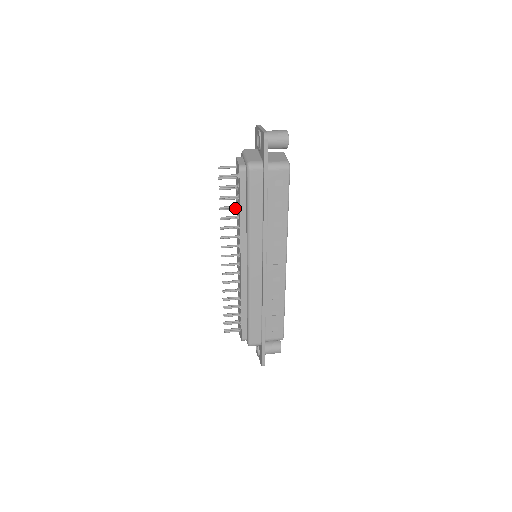
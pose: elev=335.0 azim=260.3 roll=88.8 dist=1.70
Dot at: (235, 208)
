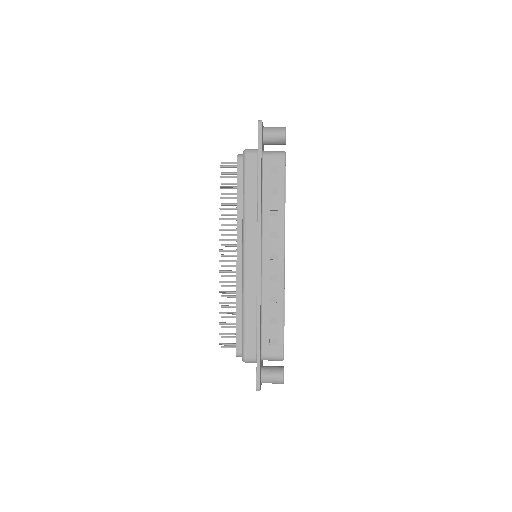
Dot at: (236, 204)
